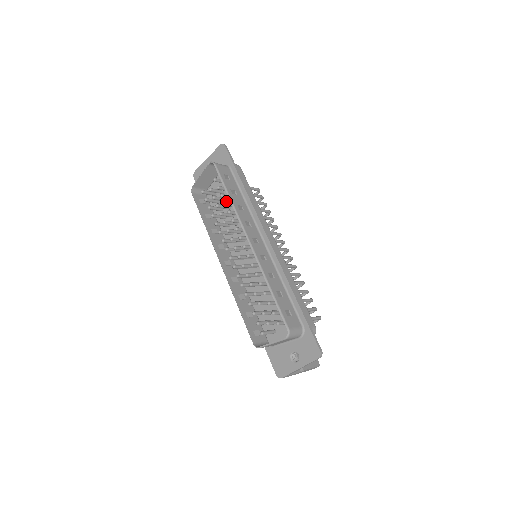
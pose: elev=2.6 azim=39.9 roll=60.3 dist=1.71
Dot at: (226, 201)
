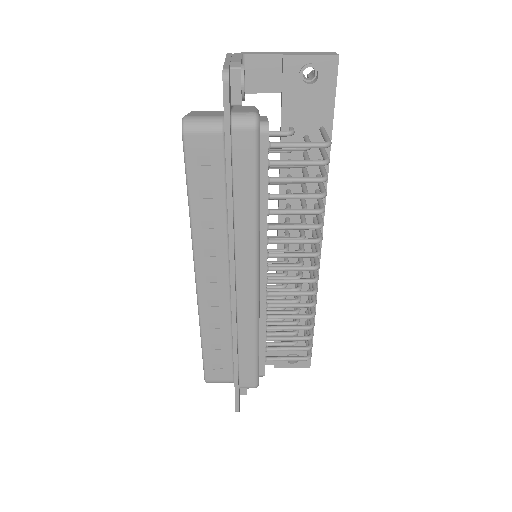
Dot at: occluded
